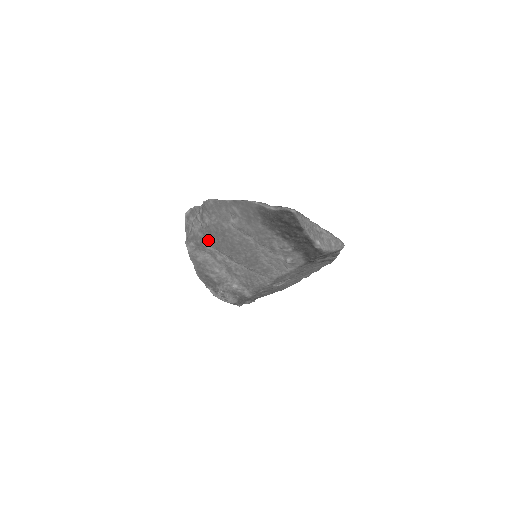
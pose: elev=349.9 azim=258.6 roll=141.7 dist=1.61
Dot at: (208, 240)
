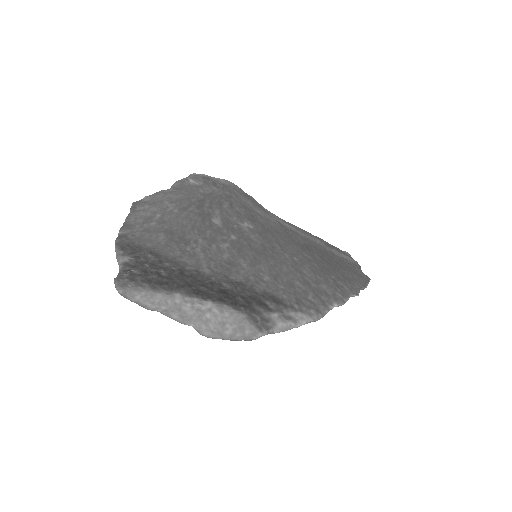
Dot at: occluded
